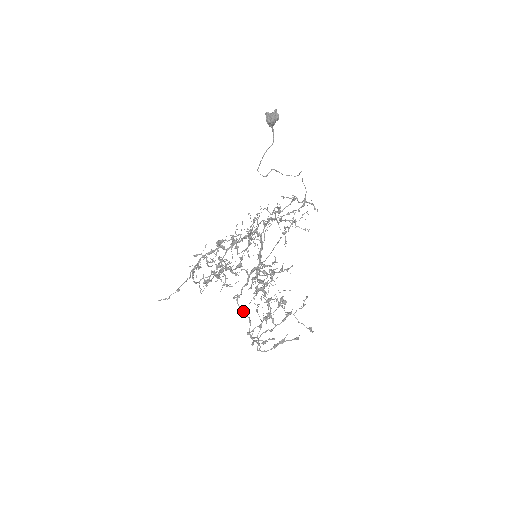
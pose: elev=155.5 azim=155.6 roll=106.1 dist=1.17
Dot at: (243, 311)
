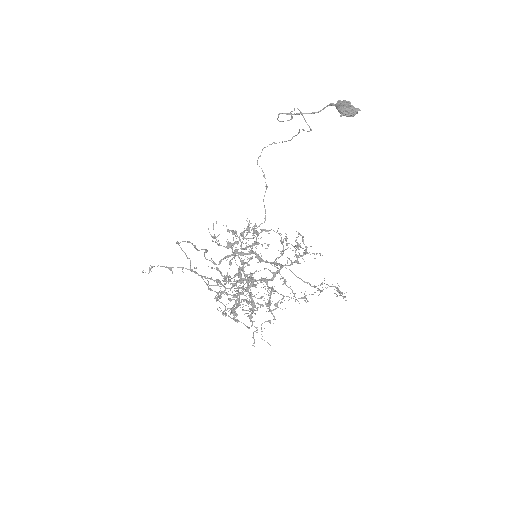
Dot at: (196, 248)
